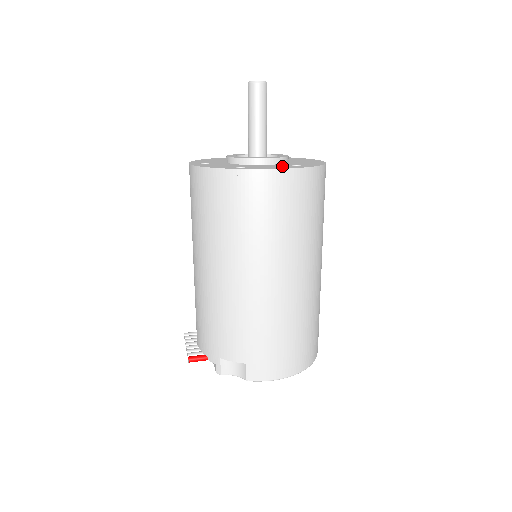
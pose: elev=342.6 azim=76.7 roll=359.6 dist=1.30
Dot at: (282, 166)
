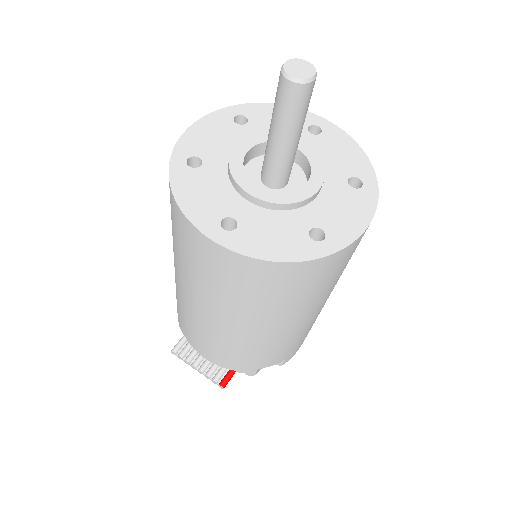
Dot at: (350, 199)
